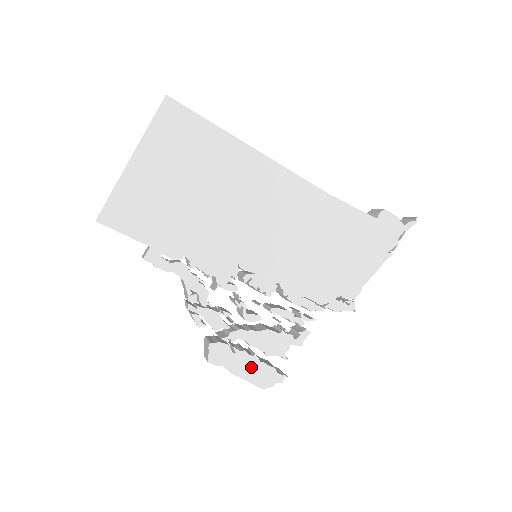
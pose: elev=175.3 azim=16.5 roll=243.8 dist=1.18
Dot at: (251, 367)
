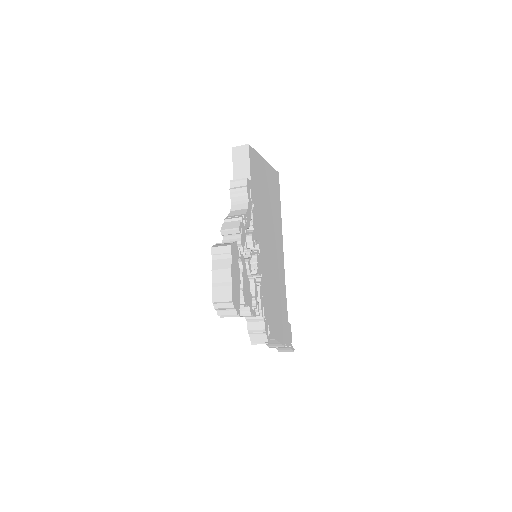
Dot at: (236, 282)
